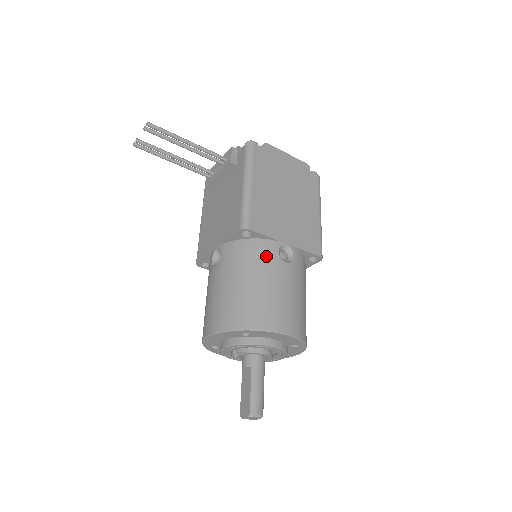
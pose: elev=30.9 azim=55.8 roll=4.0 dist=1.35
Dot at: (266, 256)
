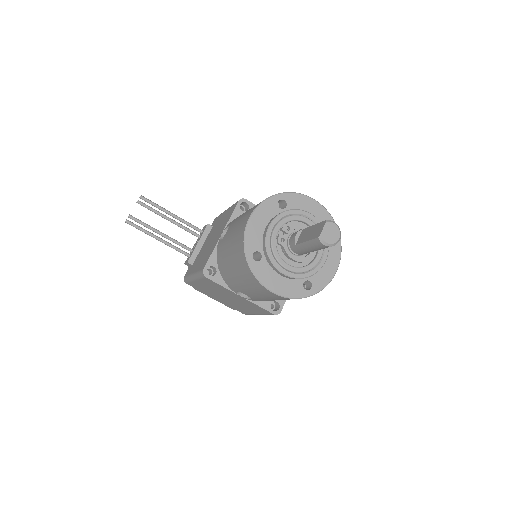
Dot at: occluded
